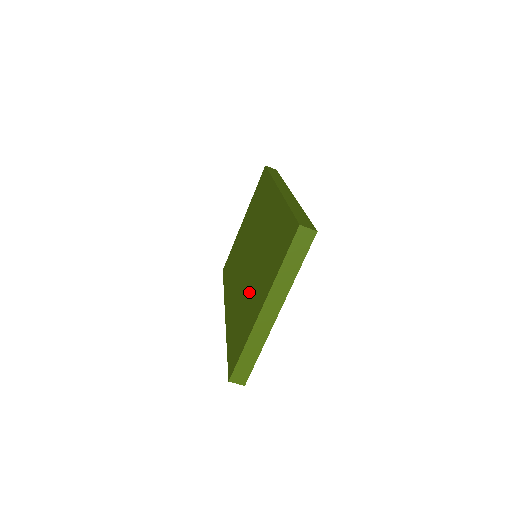
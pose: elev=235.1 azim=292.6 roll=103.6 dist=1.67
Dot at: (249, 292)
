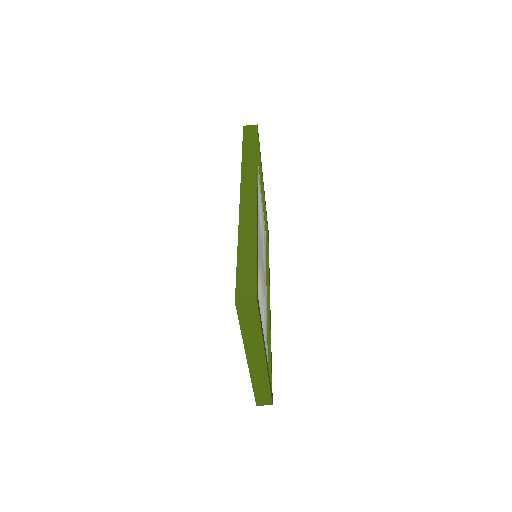
Dot at: occluded
